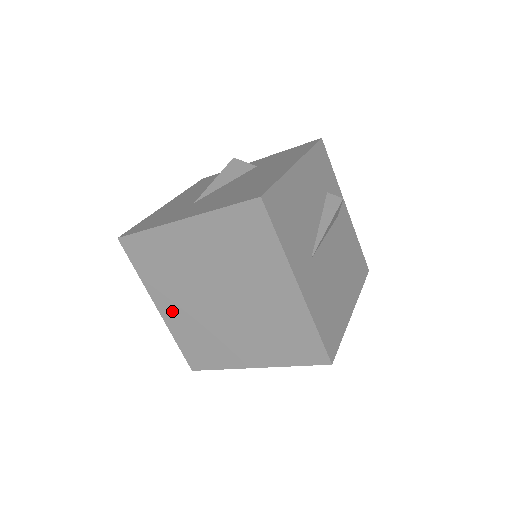
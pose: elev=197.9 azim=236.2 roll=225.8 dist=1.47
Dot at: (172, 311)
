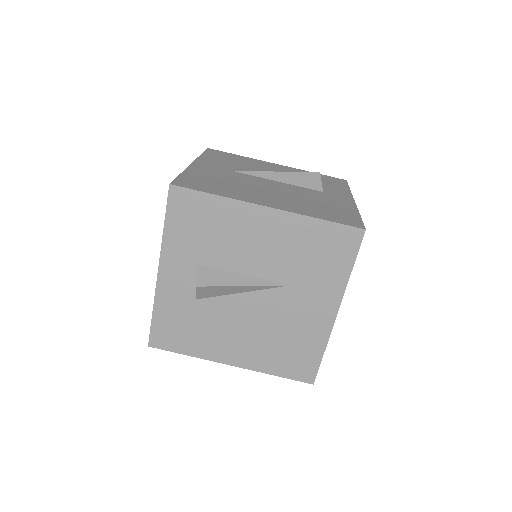
Dot at: occluded
